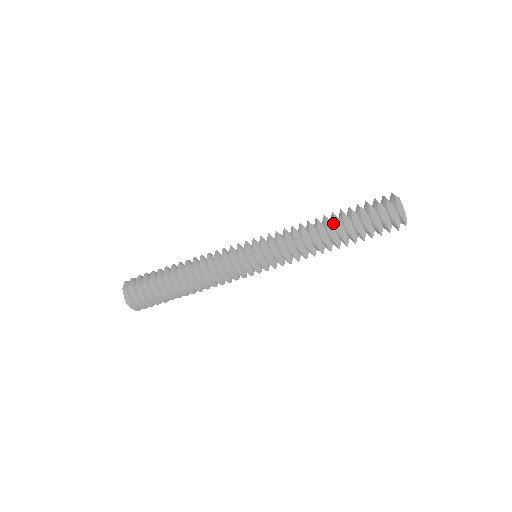
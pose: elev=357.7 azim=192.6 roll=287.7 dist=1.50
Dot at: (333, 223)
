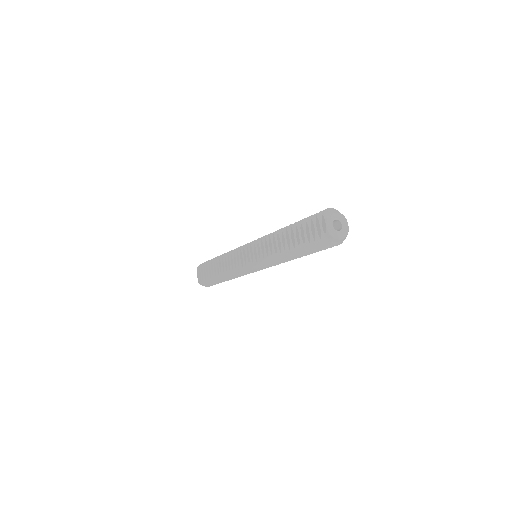
Dot at: (287, 233)
